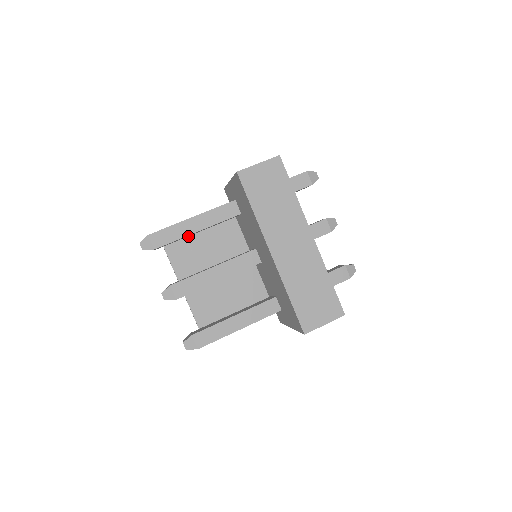
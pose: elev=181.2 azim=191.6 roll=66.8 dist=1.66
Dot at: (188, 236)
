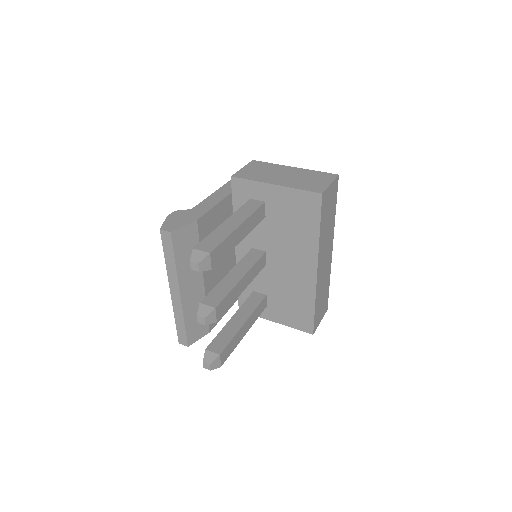
Dot at: (200, 236)
